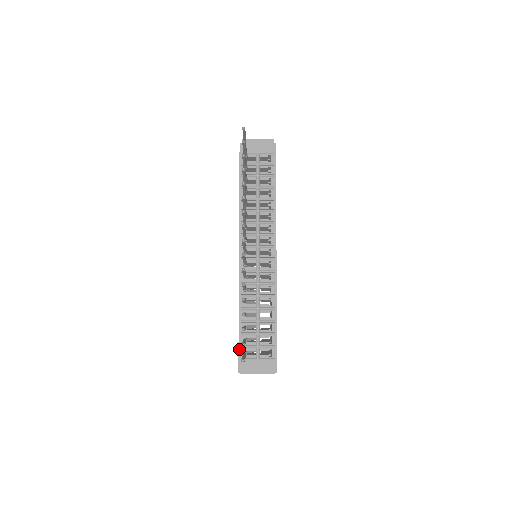
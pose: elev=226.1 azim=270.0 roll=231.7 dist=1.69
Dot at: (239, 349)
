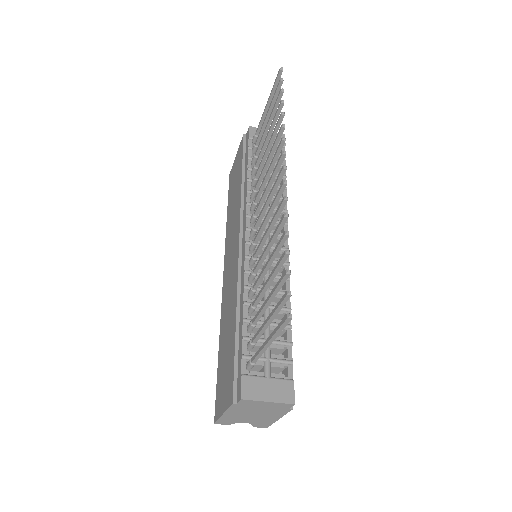
Dot at: (235, 365)
